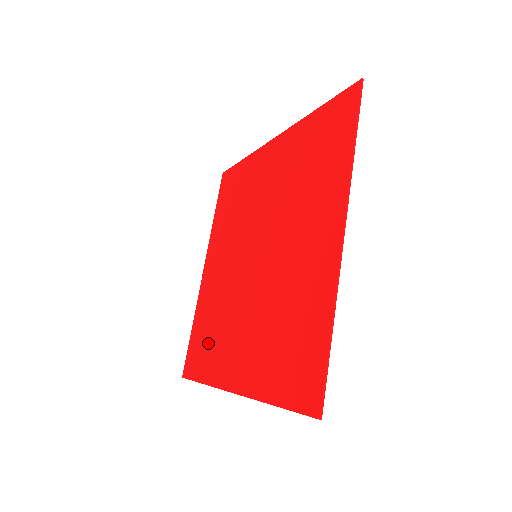
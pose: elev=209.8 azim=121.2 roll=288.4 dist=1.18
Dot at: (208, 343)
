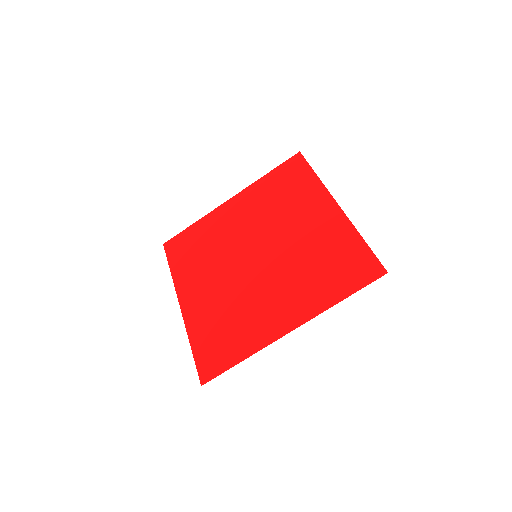
Dot at: (192, 254)
